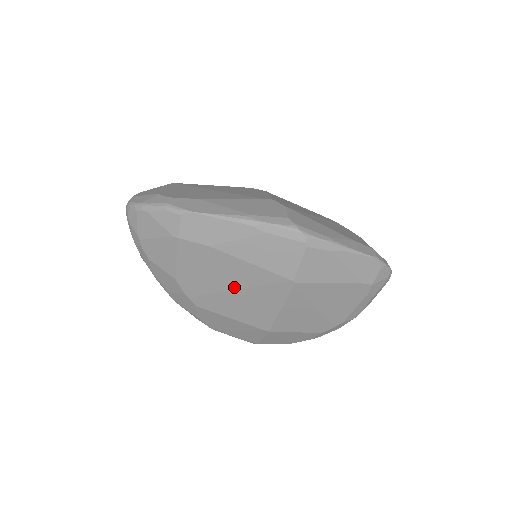
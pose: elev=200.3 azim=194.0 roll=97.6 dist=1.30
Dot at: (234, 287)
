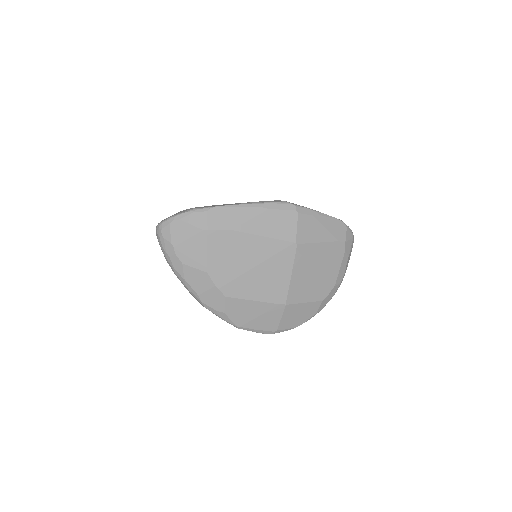
Dot at: (254, 264)
